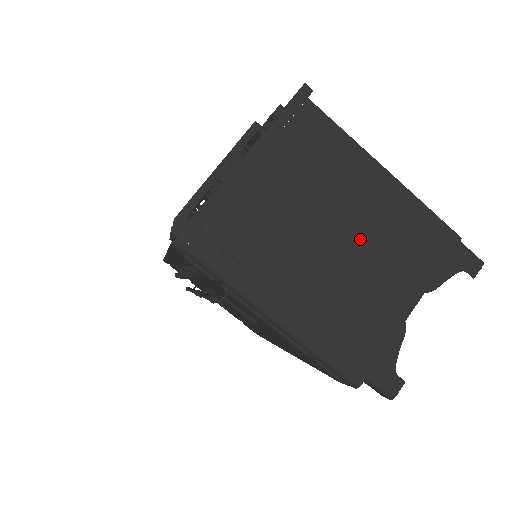
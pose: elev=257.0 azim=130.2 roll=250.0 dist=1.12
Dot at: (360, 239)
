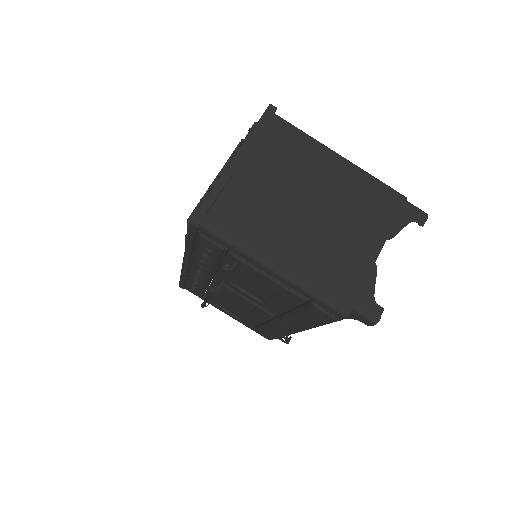
Dot at: (329, 206)
